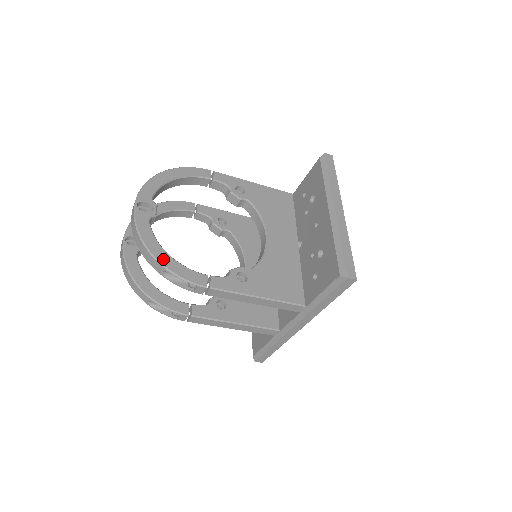
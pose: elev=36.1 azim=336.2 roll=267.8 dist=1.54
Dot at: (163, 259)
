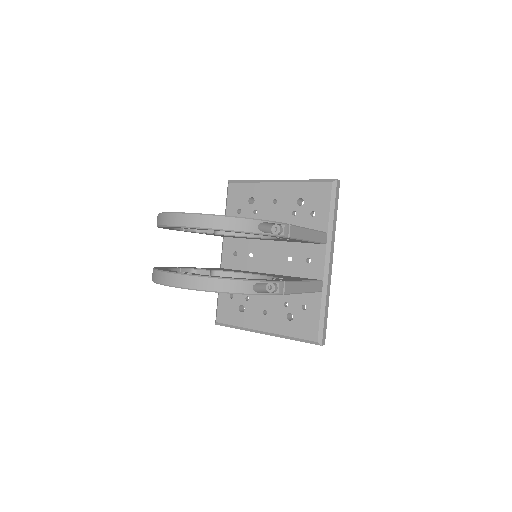
Dot at: (250, 218)
